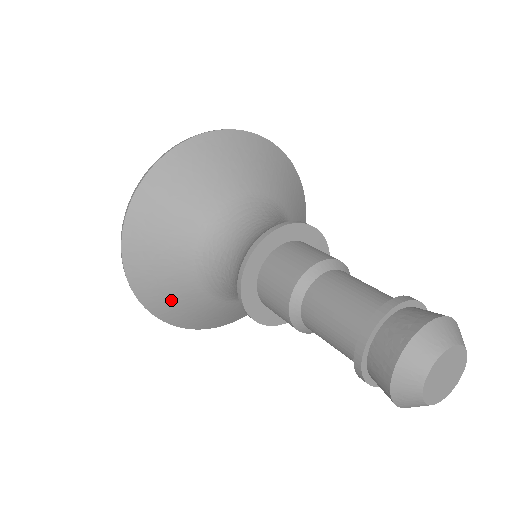
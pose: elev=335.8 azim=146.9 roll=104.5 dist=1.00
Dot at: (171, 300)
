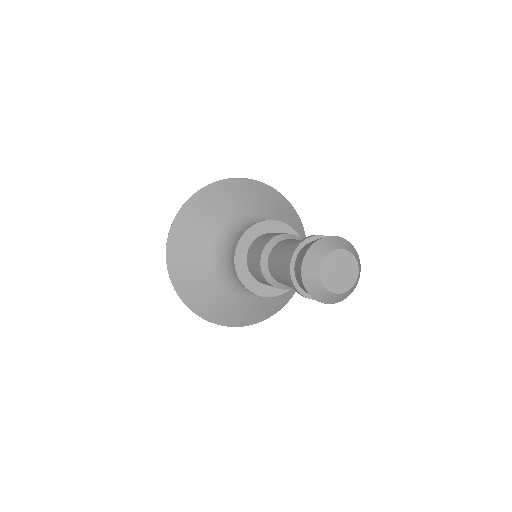
Dot at: (241, 313)
